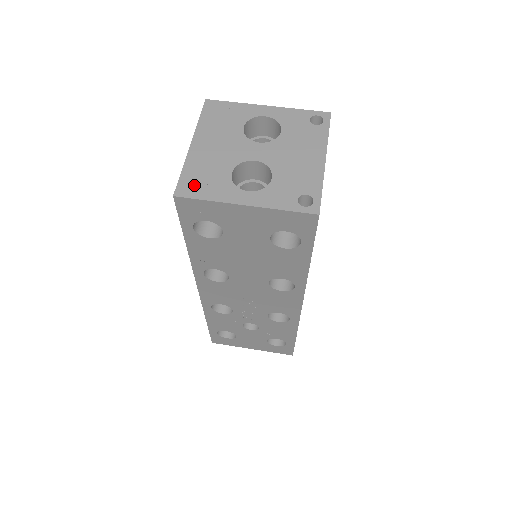
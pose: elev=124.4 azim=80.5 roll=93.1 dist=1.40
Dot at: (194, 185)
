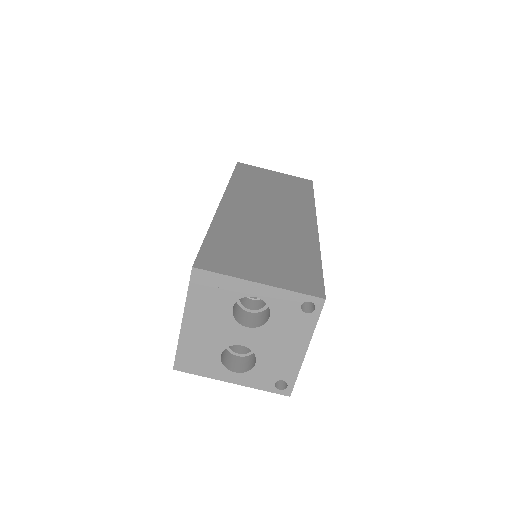
Dot at: (189, 362)
